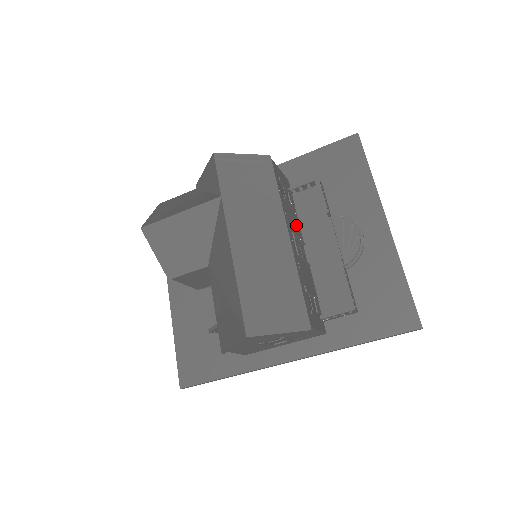
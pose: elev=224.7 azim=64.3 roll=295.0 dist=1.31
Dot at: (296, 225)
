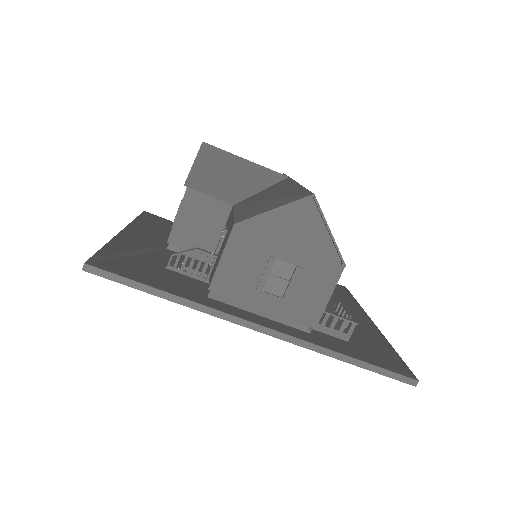
Dot at: occluded
